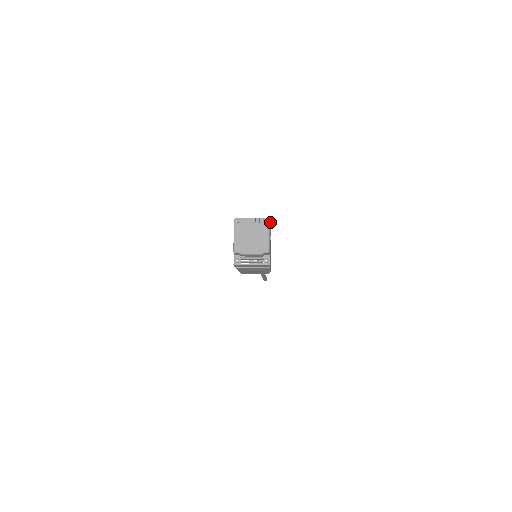
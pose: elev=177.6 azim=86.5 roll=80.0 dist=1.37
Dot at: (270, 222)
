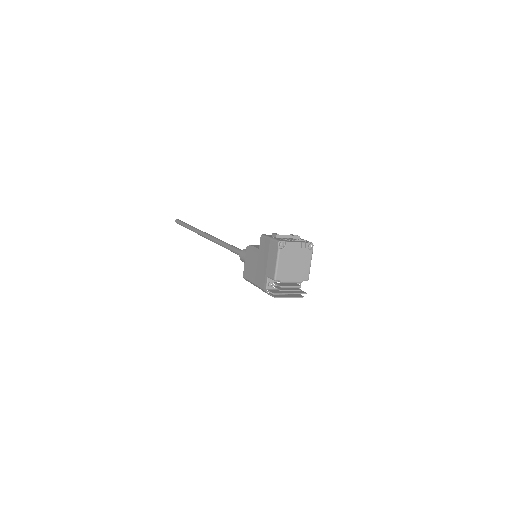
Dot at: occluded
